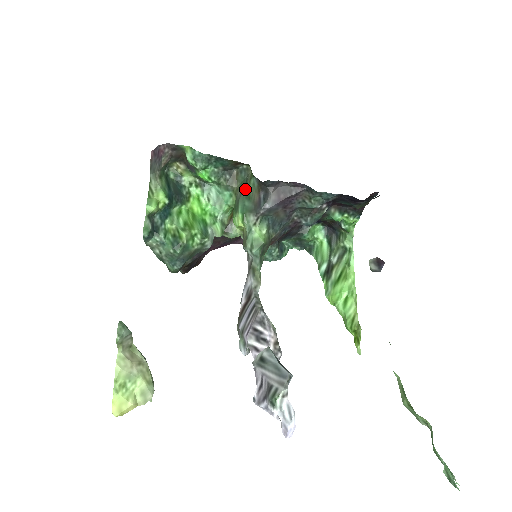
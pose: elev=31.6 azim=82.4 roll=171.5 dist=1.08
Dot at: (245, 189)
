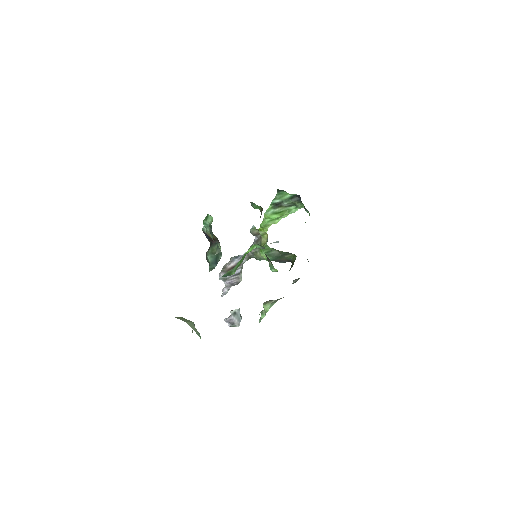
Dot at: (282, 256)
